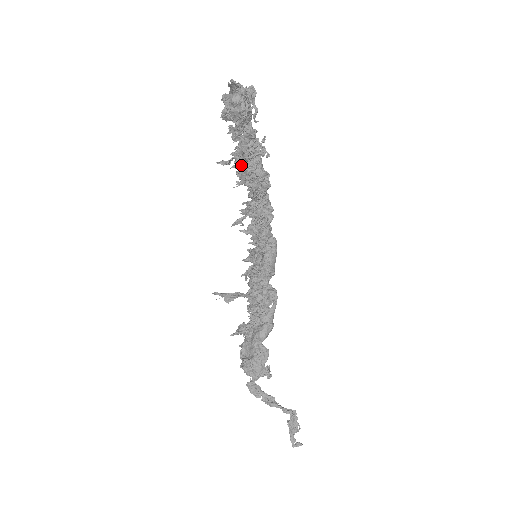
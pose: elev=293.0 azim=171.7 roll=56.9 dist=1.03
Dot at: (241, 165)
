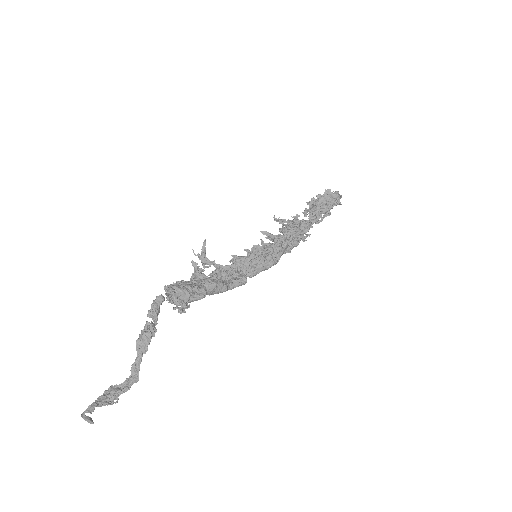
Dot at: (291, 225)
